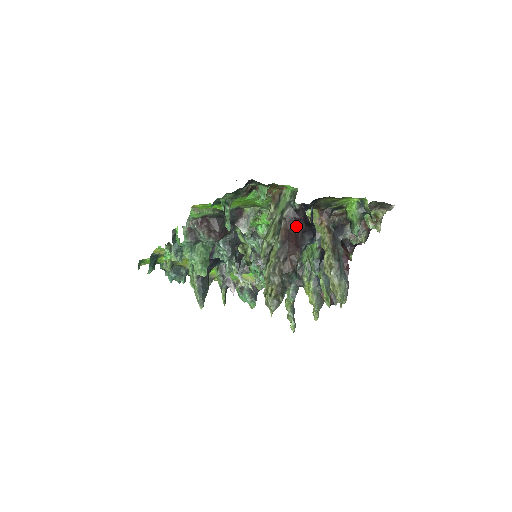
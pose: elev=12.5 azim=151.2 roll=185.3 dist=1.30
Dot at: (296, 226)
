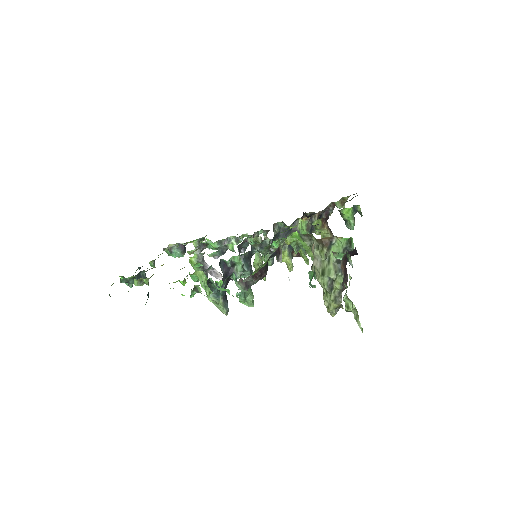
Dot at: (347, 259)
